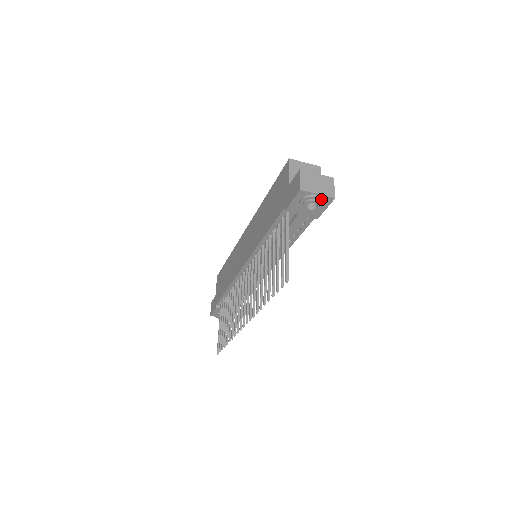
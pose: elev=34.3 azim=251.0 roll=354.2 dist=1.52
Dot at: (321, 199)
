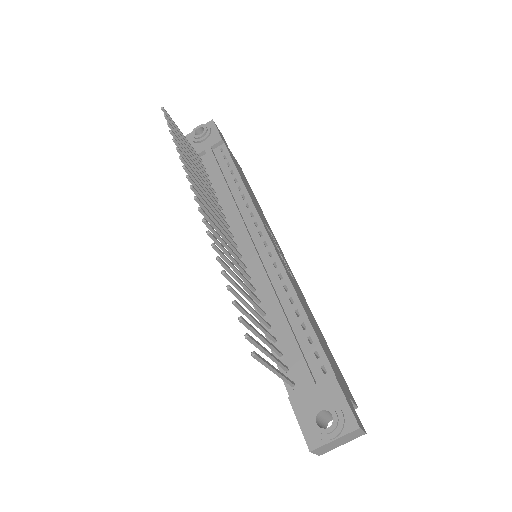
Dot at: (202, 125)
